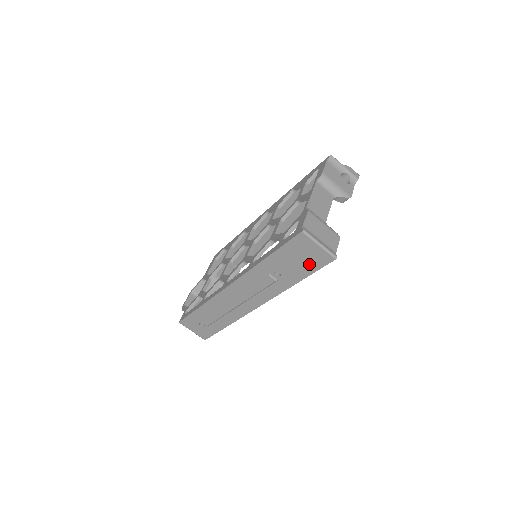
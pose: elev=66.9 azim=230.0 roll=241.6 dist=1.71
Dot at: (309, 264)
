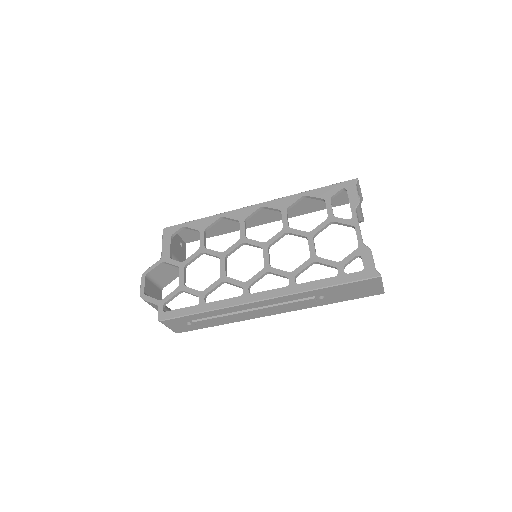
Dot at: (358, 294)
